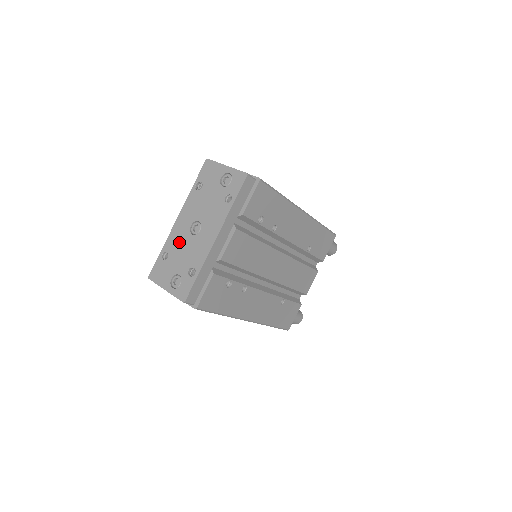
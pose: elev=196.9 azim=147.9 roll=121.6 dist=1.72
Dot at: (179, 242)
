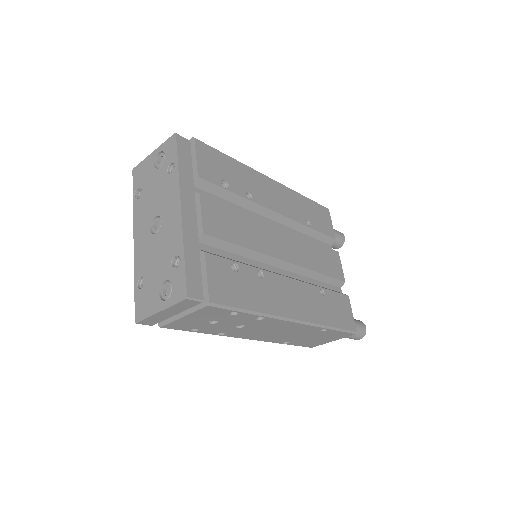
Dot at: (147, 255)
